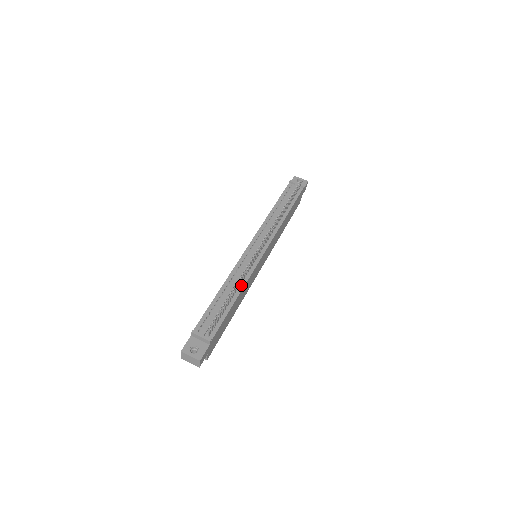
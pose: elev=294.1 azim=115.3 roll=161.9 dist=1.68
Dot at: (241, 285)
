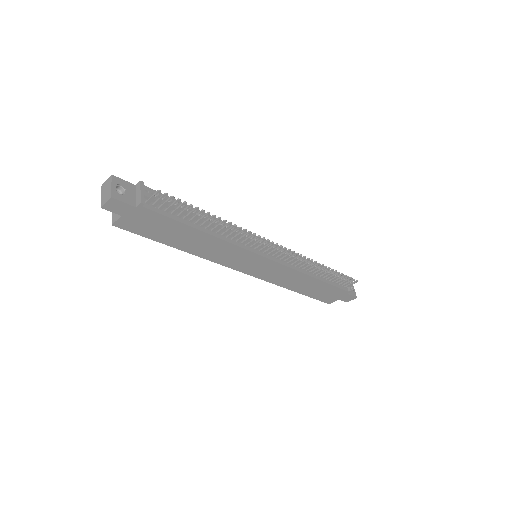
Dot at: (220, 235)
